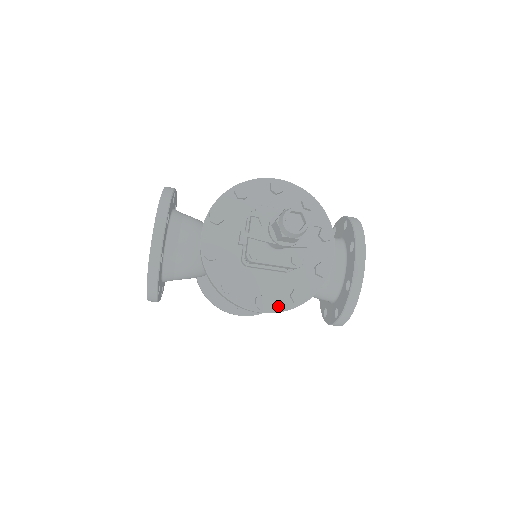
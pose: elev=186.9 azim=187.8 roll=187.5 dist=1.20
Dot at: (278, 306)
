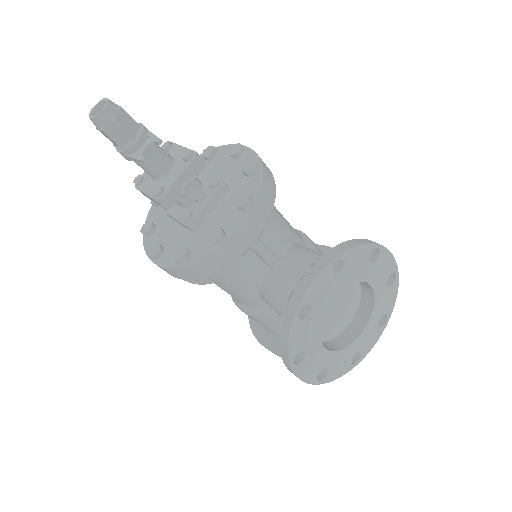
Dot at: (166, 261)
